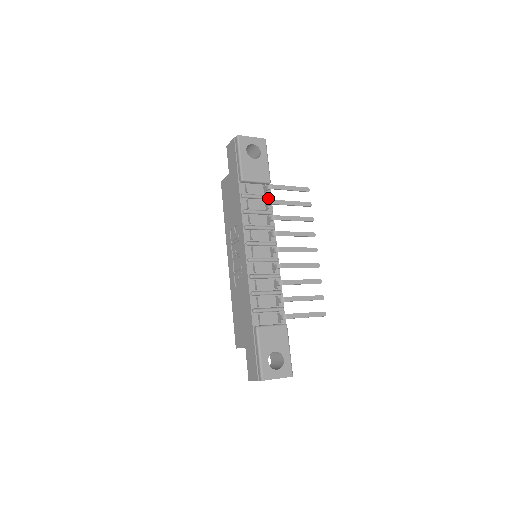
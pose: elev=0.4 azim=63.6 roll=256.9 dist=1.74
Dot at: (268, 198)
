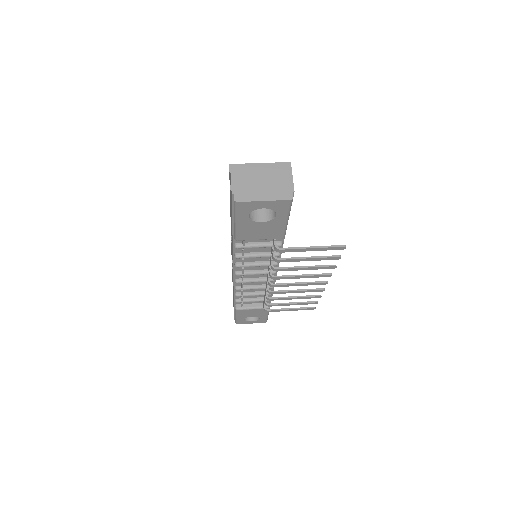
Dot at: occluded
